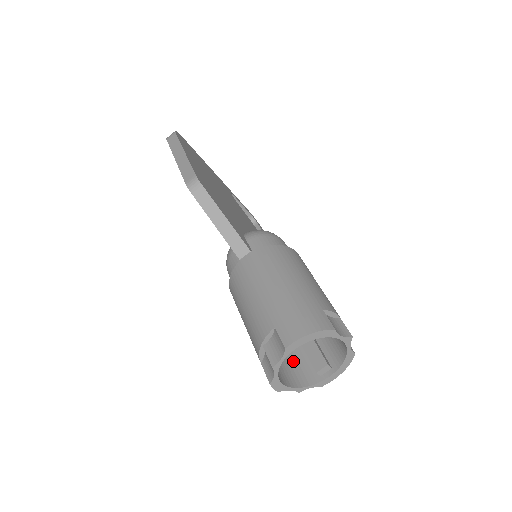
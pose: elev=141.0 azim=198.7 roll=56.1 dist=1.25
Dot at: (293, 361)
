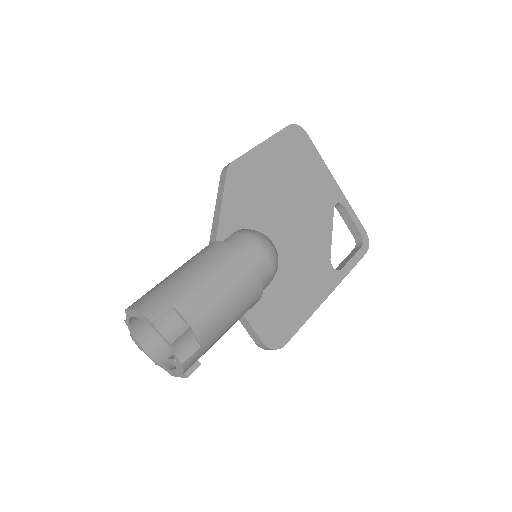
Dot at: occluded
